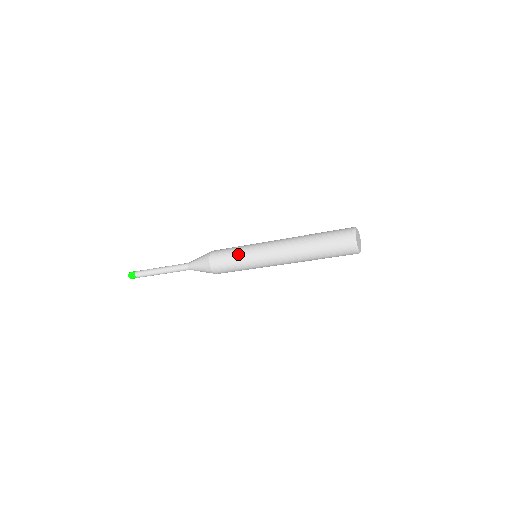
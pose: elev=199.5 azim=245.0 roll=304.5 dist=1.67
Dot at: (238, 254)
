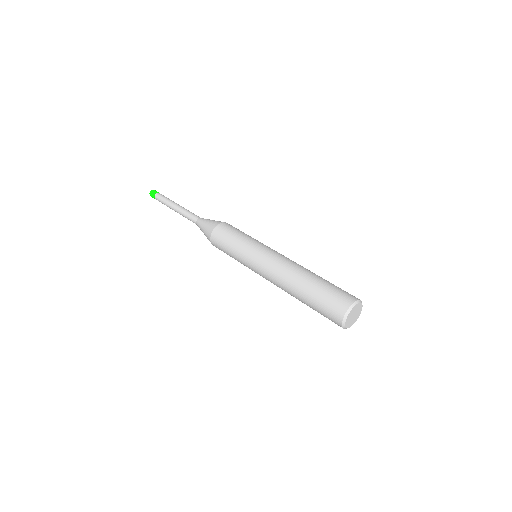
Dot at: occluded
